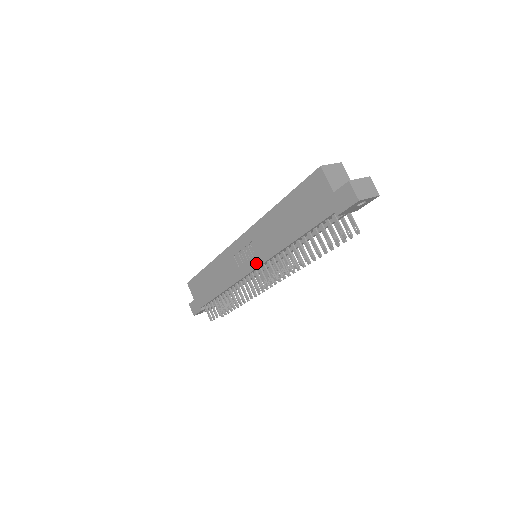
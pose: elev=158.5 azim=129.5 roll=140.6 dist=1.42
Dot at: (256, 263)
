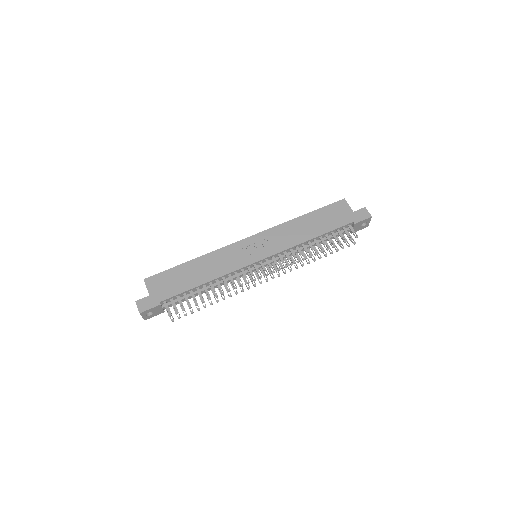
Dot at: (268, 254)
